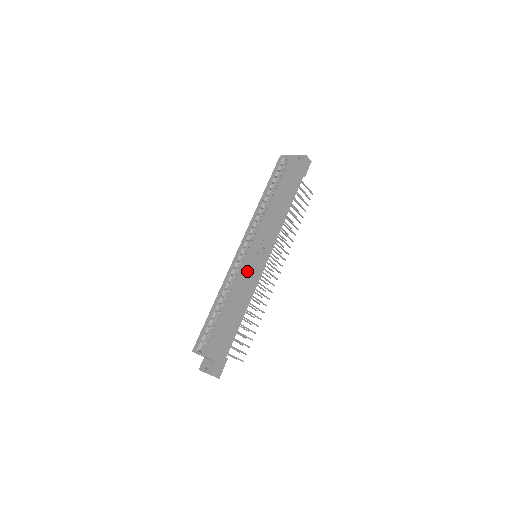
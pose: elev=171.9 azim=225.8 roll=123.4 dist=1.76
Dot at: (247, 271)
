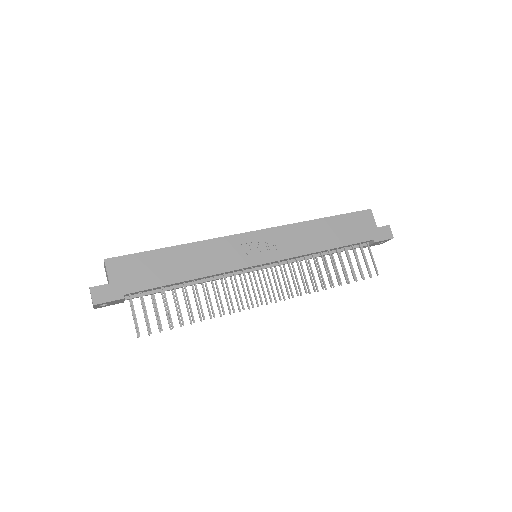
Dot at: (229, 244)
